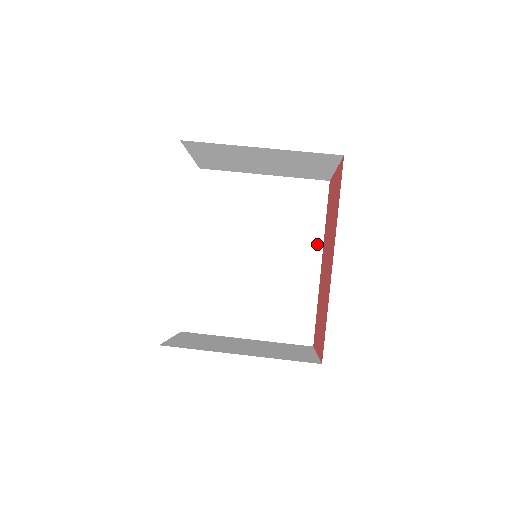
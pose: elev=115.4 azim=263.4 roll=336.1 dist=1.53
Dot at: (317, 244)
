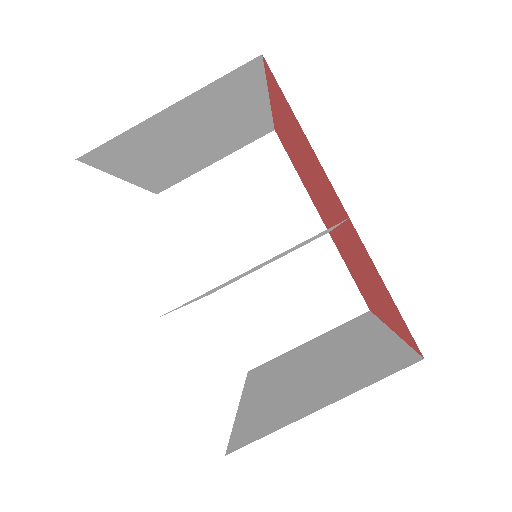
Dot at: occluded
